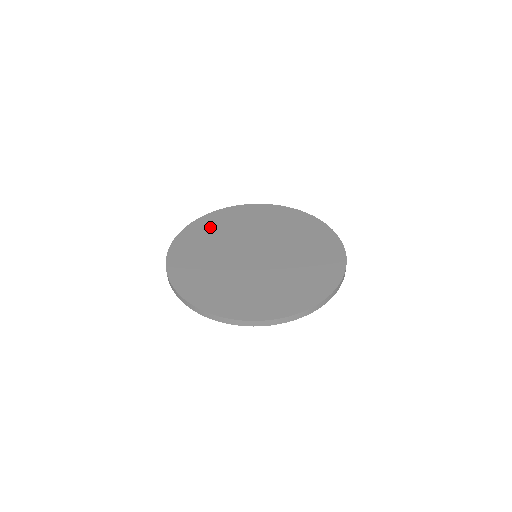
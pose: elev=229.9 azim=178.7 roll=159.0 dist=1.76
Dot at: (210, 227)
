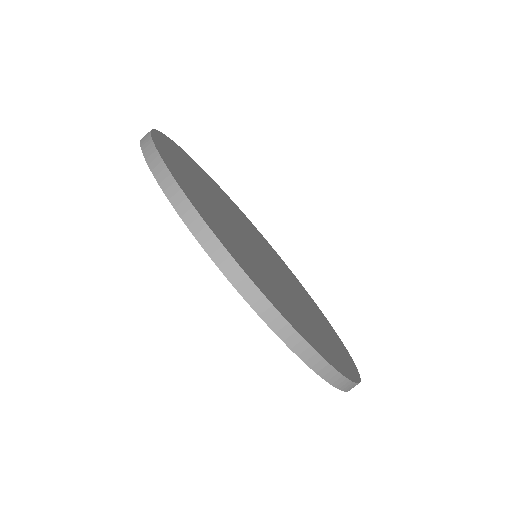
Dot at: (208, 179)
